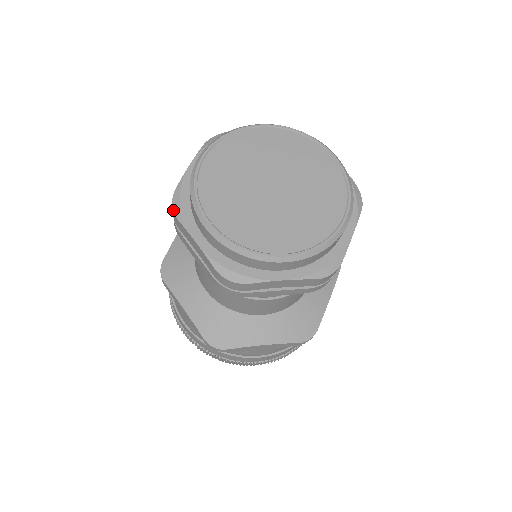
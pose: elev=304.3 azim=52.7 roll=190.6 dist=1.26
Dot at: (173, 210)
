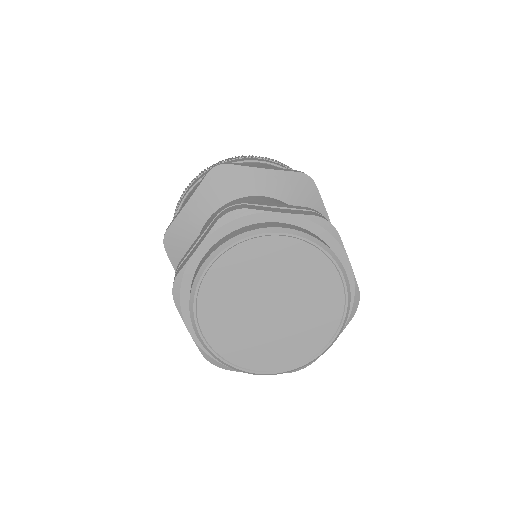
Dot at: (173, 295)
